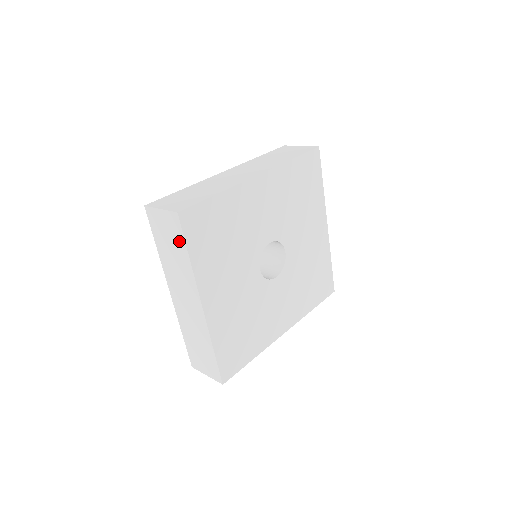
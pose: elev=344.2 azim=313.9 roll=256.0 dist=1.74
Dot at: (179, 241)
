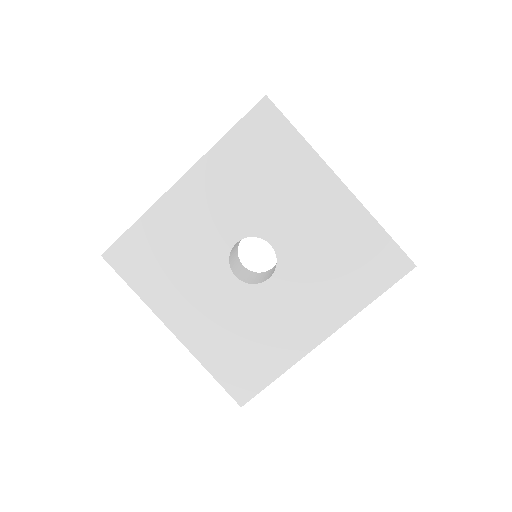
Dot at: occluded
